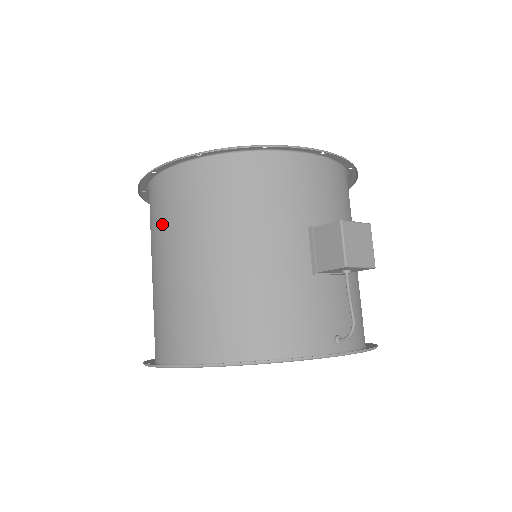
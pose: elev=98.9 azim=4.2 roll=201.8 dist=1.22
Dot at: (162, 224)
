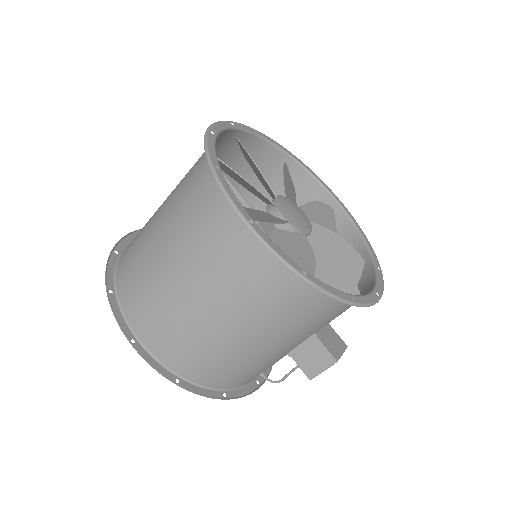
Dot at: (217, 261)
